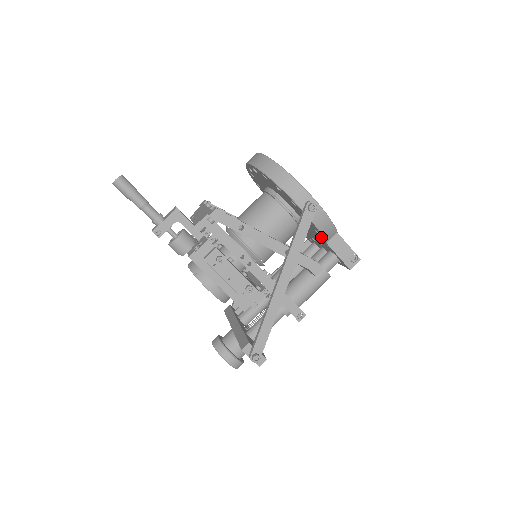
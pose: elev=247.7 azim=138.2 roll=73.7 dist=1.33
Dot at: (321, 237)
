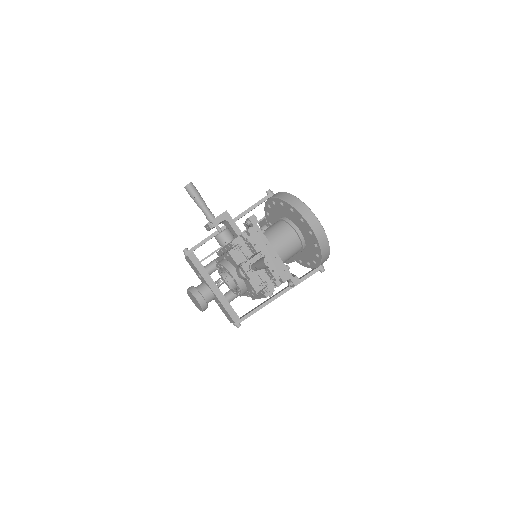
Dot at: (298, 261)
